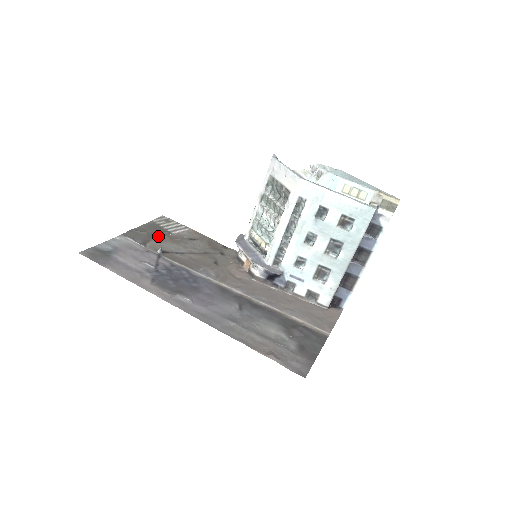
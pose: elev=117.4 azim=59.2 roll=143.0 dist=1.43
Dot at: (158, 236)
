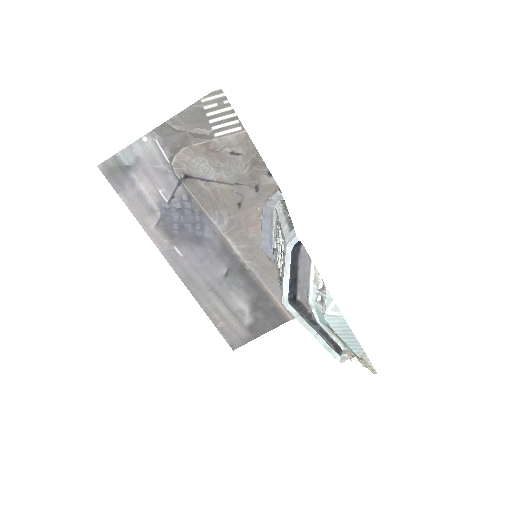
Dot at: (193, 141)
